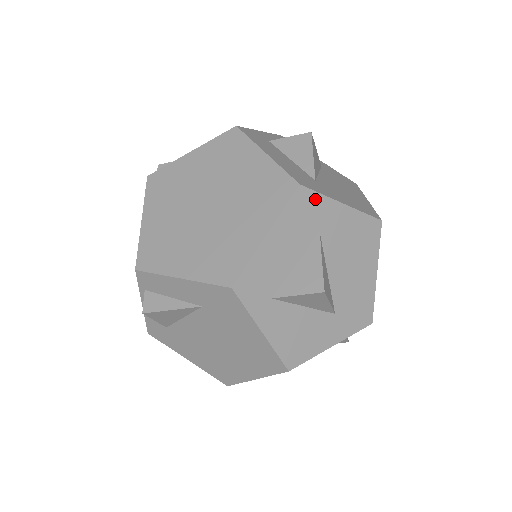
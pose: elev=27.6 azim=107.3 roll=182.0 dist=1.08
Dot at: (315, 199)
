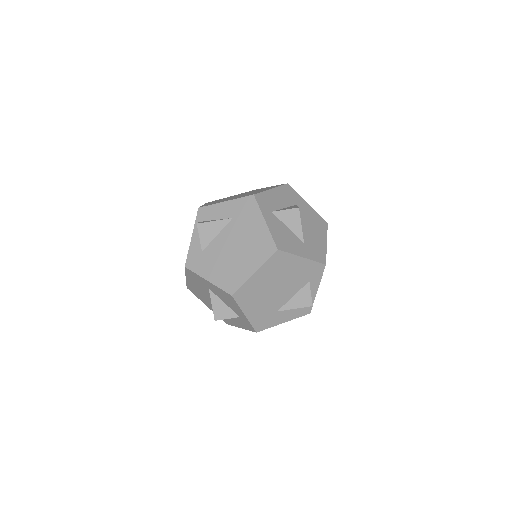
Dot at: (294, 193)
